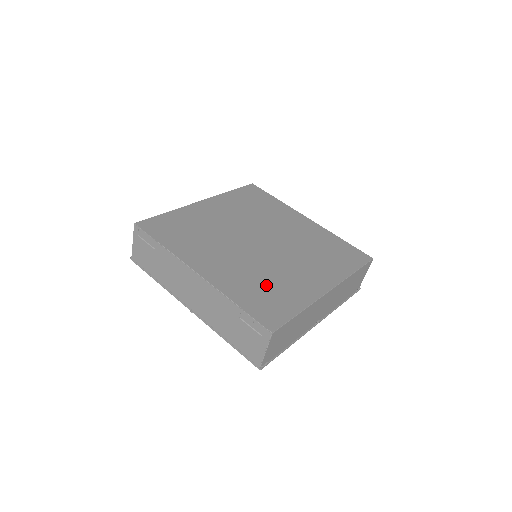
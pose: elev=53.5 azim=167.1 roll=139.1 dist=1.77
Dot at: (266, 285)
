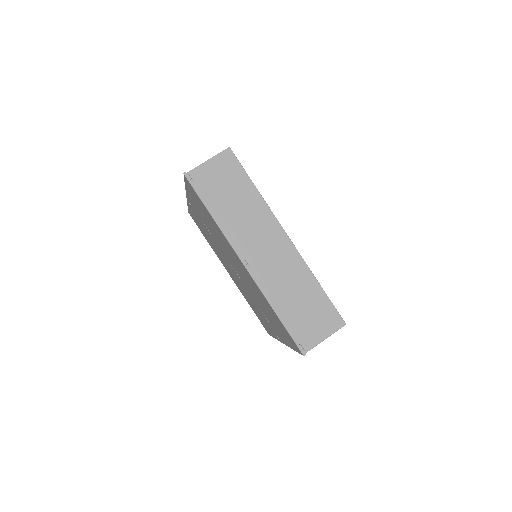
Dot at: occluded
